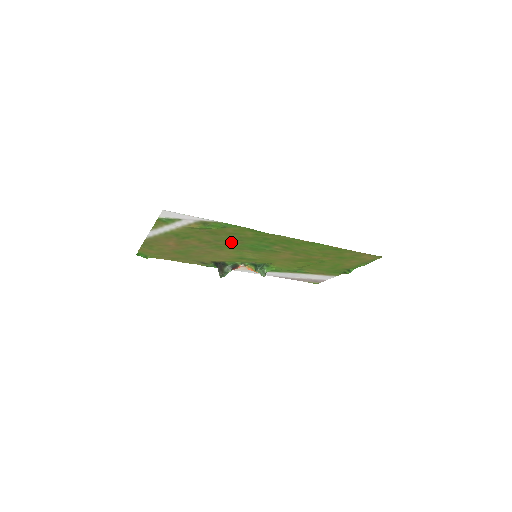
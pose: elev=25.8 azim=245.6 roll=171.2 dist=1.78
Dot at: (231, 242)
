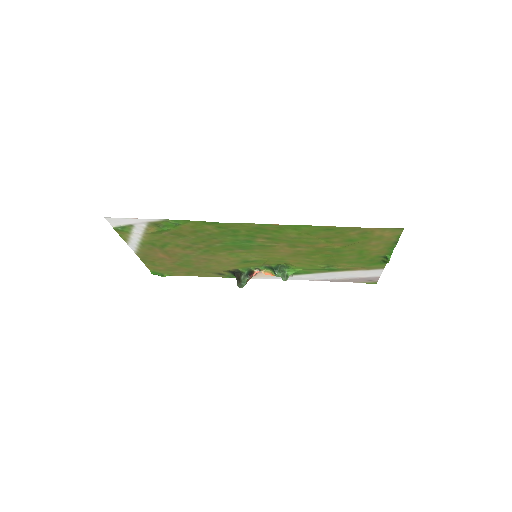
Dot at: (209, 243)
